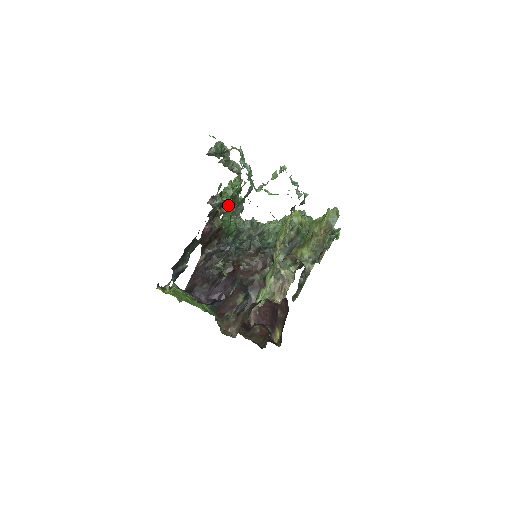
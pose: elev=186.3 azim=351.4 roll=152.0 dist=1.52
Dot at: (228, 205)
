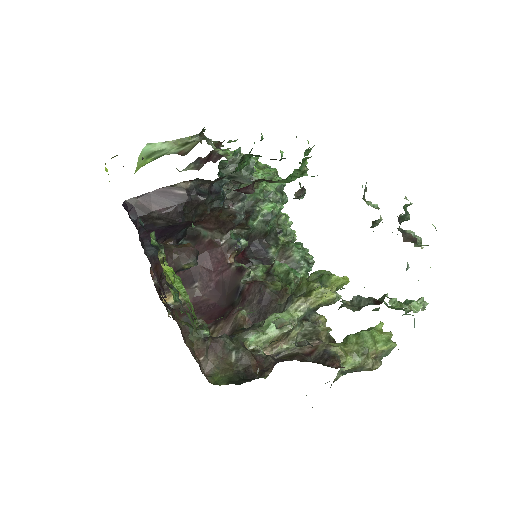
Dot at: (286, 181)
